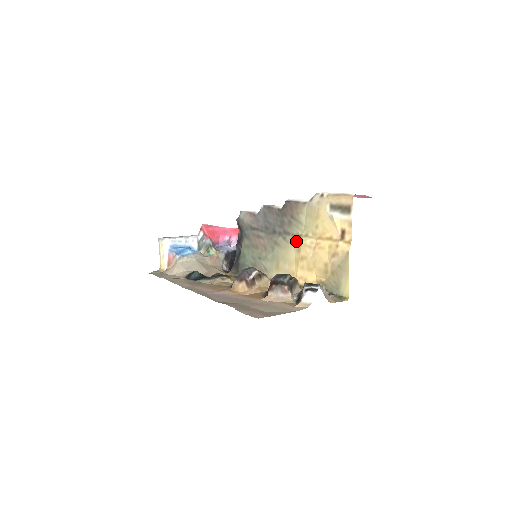
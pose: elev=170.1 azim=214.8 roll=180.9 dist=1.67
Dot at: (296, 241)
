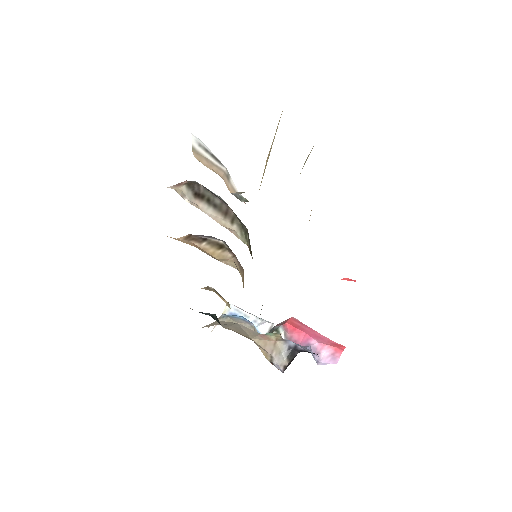
Dot at: occluded
